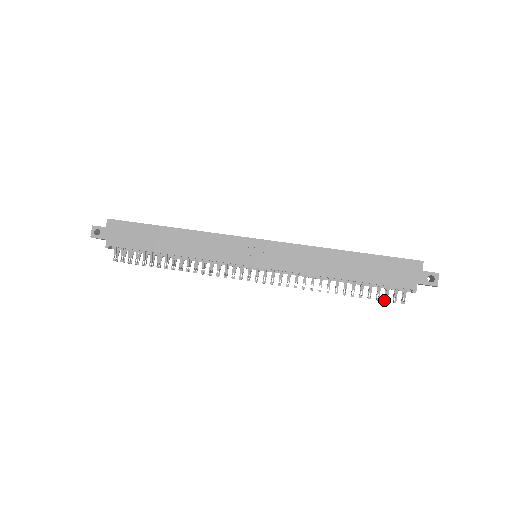
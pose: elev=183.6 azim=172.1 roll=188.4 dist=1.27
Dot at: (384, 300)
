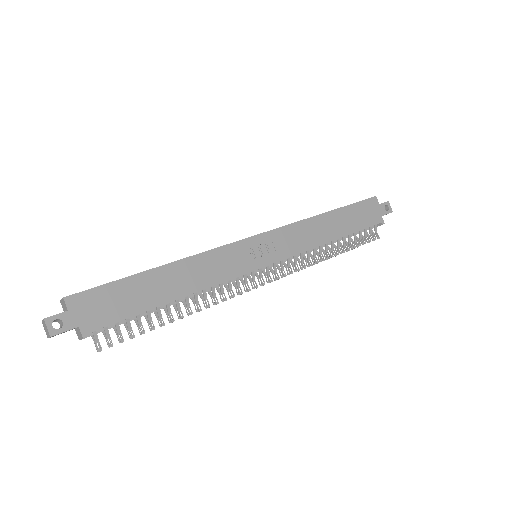
Dot at: (364, 243)
